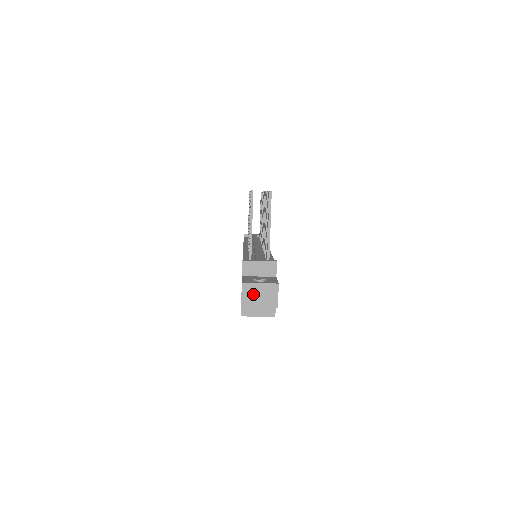
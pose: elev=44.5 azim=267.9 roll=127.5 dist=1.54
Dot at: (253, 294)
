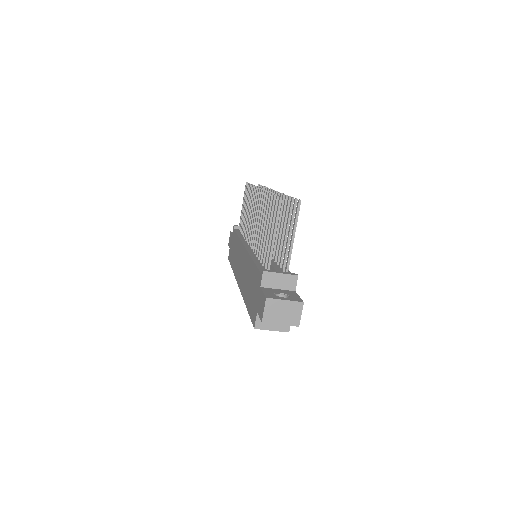
Dot at: (276, 310)
